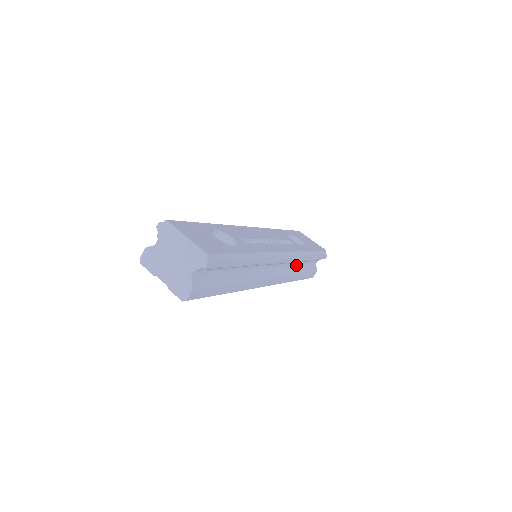
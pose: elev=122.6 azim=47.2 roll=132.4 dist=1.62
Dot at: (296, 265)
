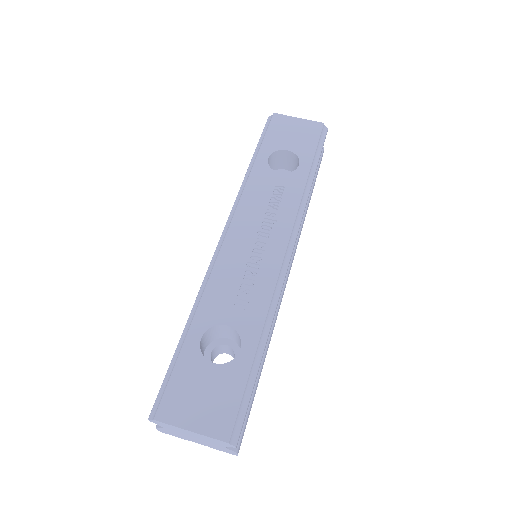
Dot at: occluded
